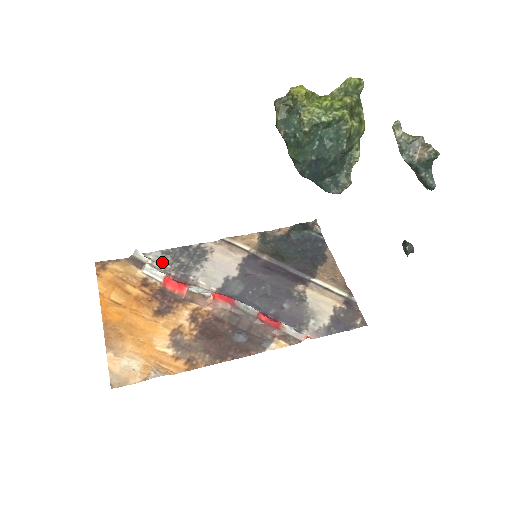
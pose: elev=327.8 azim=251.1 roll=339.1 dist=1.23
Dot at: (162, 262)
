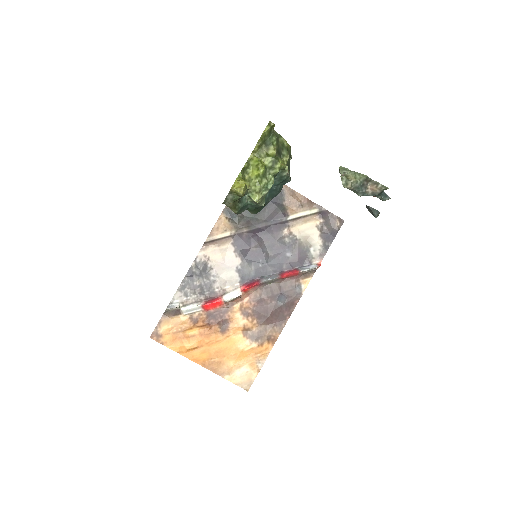
Dot at: (188, 297)
